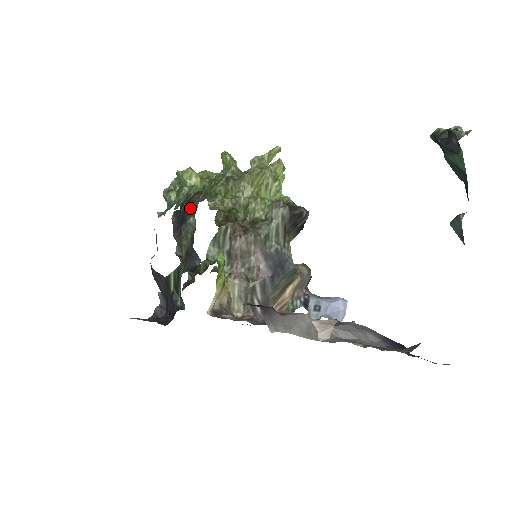
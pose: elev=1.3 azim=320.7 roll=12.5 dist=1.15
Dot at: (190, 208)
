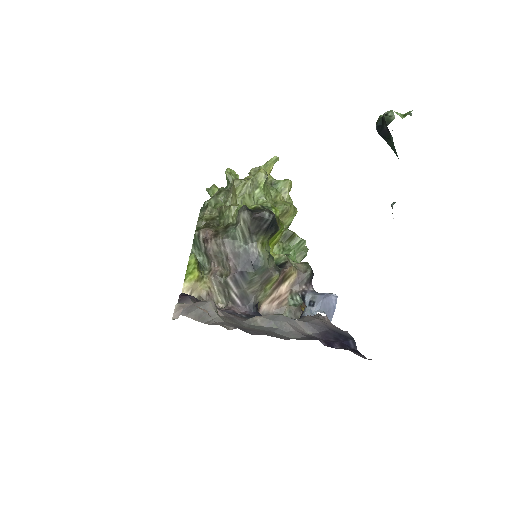
Dot at: occluded
